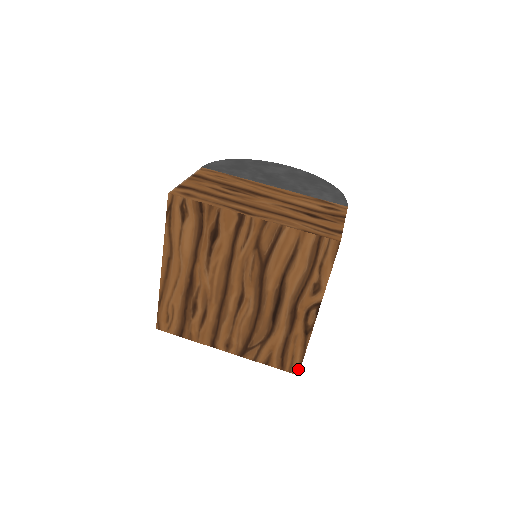
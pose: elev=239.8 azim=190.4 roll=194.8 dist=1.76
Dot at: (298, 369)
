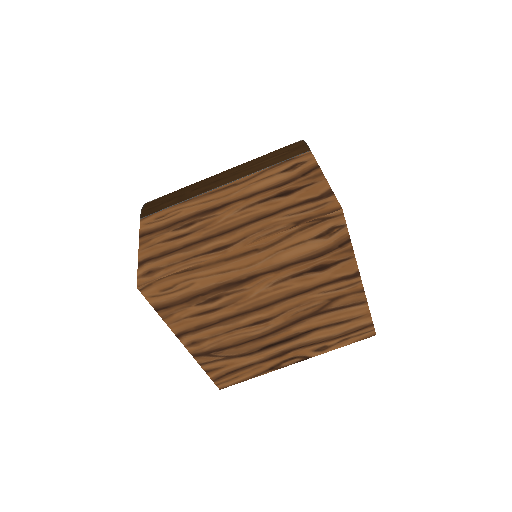
Dot at: (227, 386)
